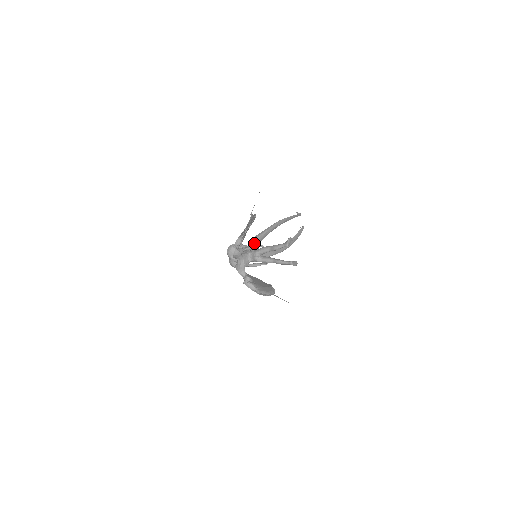
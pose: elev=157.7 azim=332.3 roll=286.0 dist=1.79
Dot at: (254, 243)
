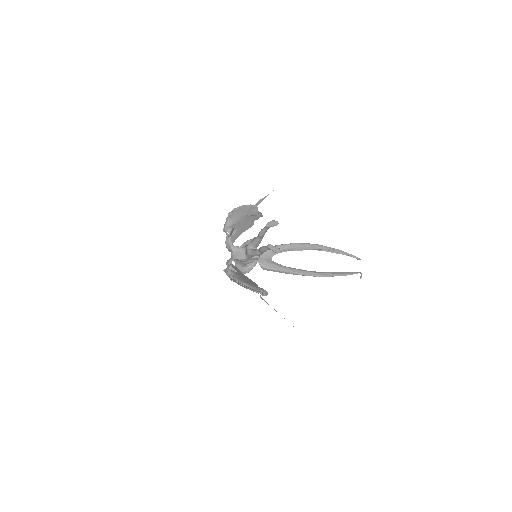
Dot at: occluded
